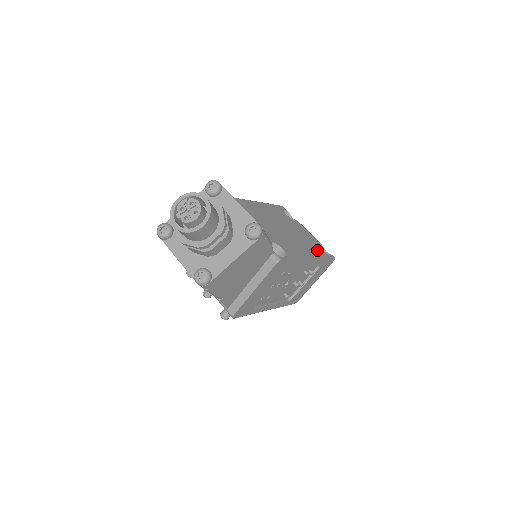
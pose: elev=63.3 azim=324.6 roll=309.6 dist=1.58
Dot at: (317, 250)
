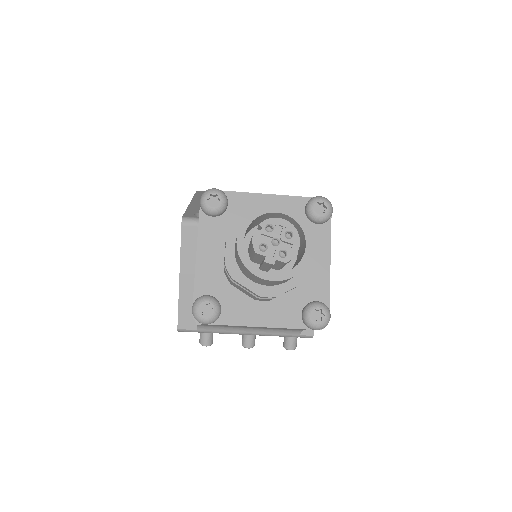
Dot at: occluded
